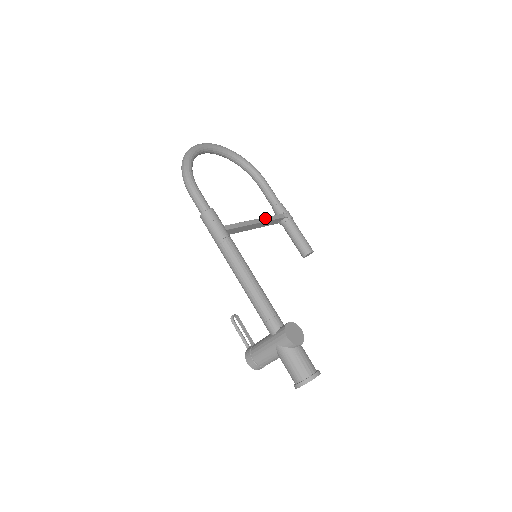
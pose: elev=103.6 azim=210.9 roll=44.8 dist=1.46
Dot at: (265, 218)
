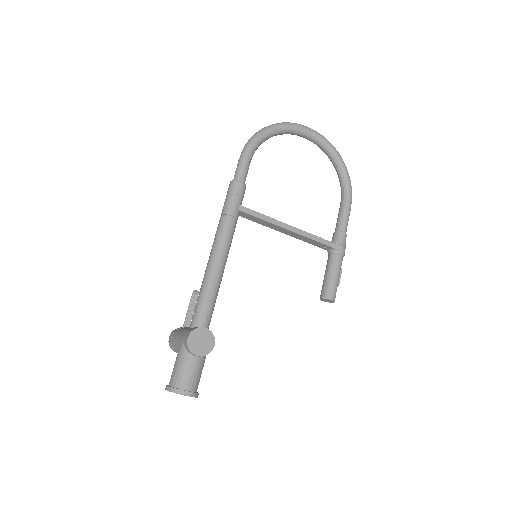
Dot at: (303, 231)
